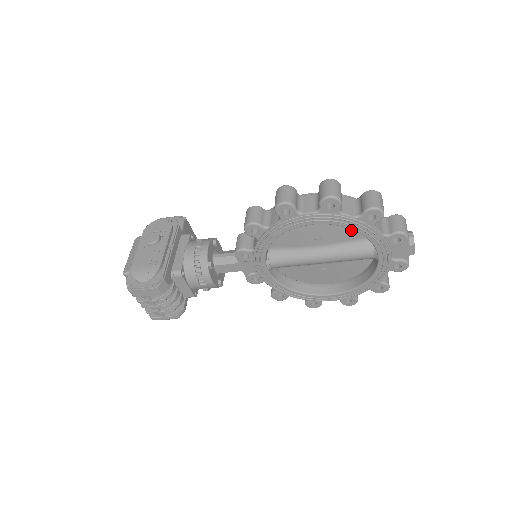
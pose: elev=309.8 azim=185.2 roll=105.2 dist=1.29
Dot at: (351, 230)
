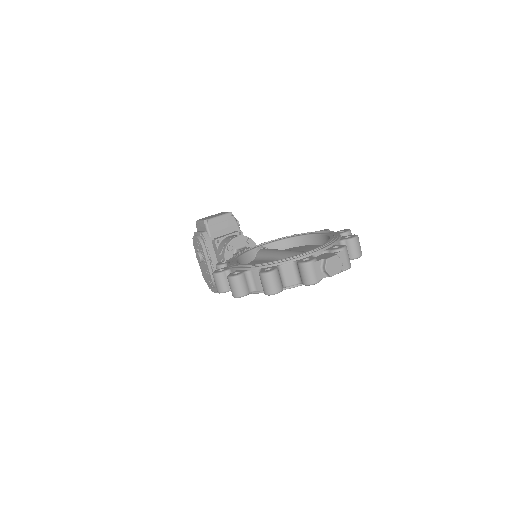
Dot at: occluded
